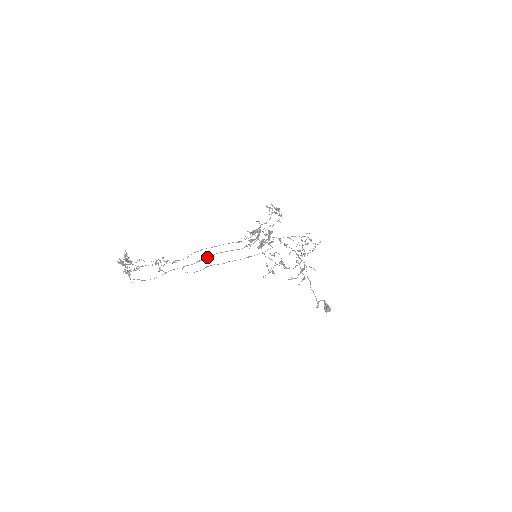
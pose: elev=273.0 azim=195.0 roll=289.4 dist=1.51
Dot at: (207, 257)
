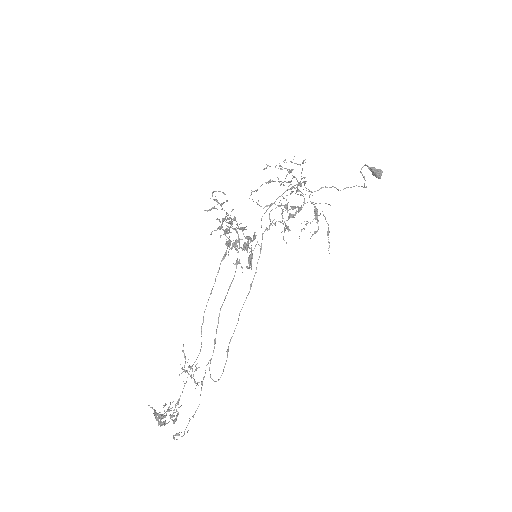
Dot at: occluded
